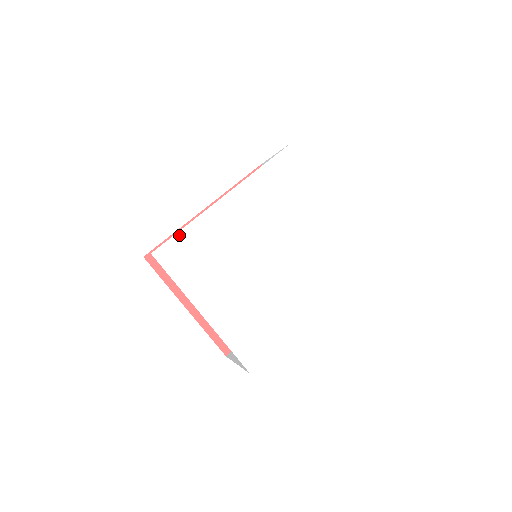
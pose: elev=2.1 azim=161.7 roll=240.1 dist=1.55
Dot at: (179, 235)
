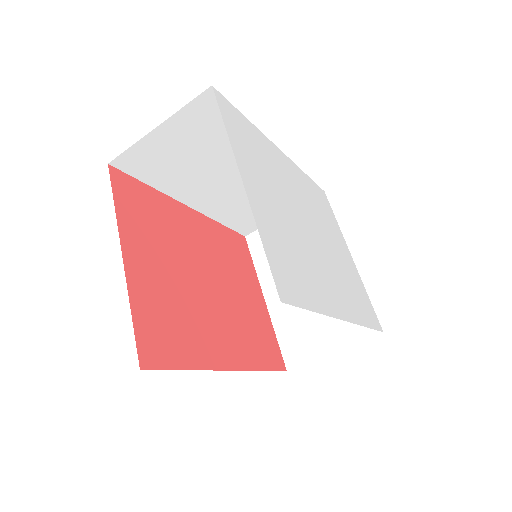
Dot at: (240, 114)
